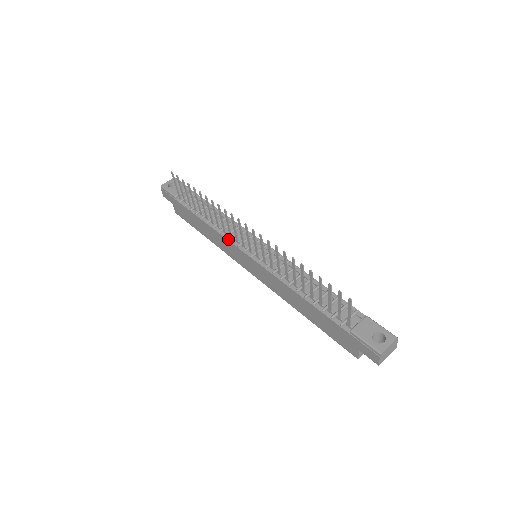
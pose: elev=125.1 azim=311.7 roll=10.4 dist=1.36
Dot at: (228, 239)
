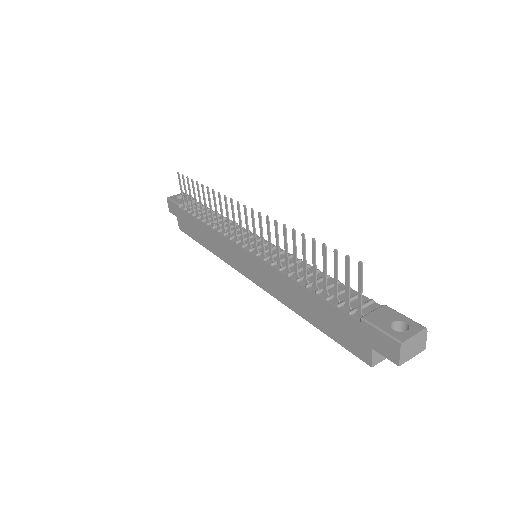
Dot at: (226, 237)
